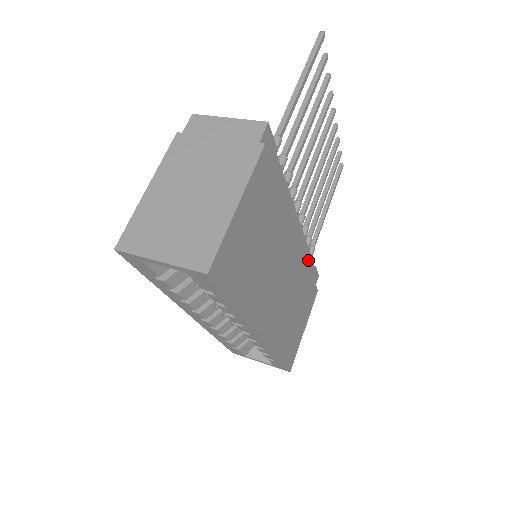
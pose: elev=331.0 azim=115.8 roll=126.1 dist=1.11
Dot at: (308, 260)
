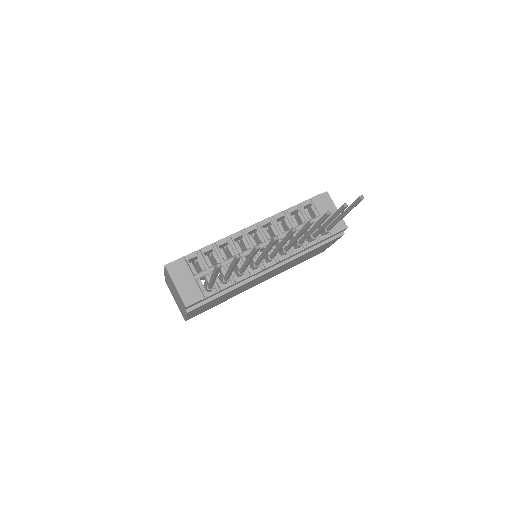
Dot at: (311, 246)
